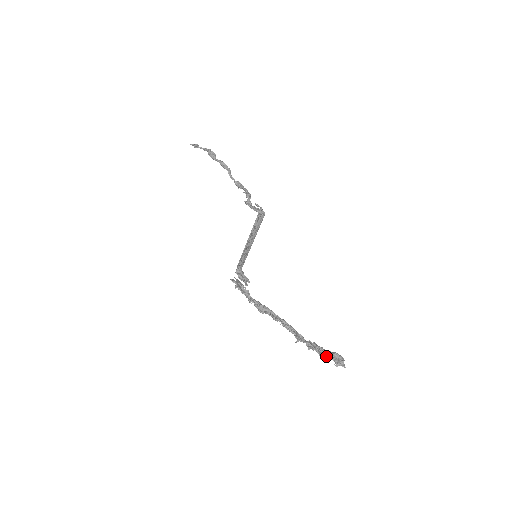
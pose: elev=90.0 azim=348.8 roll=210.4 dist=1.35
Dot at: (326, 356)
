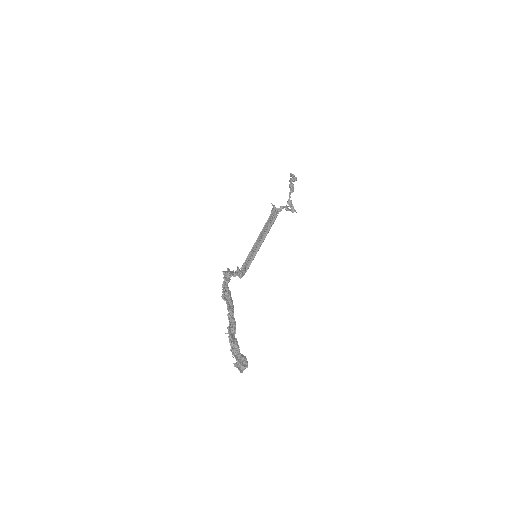
Dot at: (235, 355)
